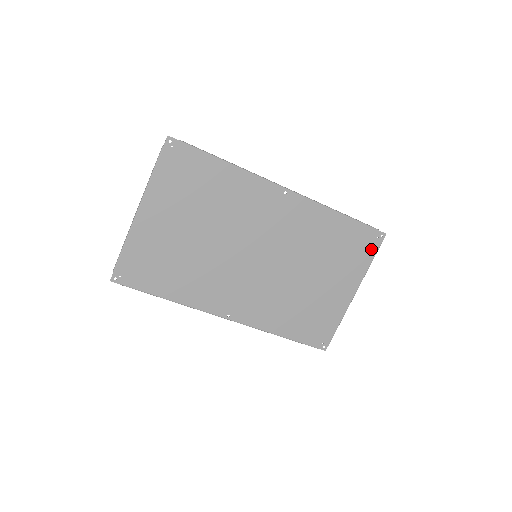
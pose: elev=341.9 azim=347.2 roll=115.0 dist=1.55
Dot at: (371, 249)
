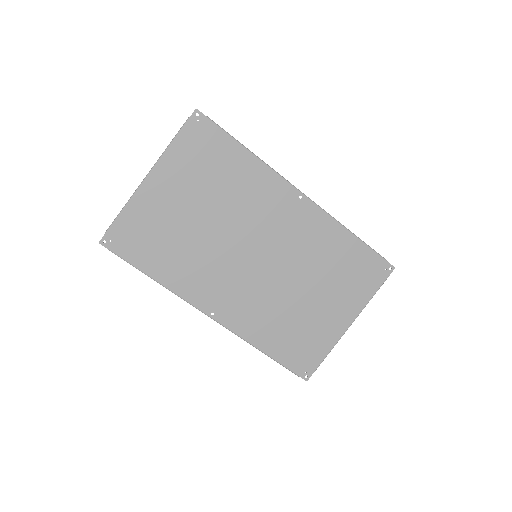
Dot at: (376, 280)
